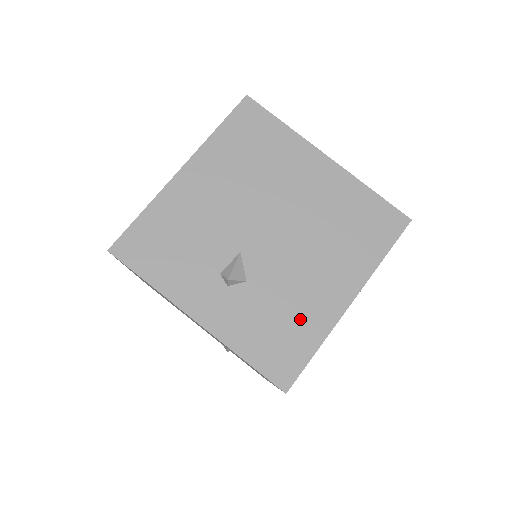
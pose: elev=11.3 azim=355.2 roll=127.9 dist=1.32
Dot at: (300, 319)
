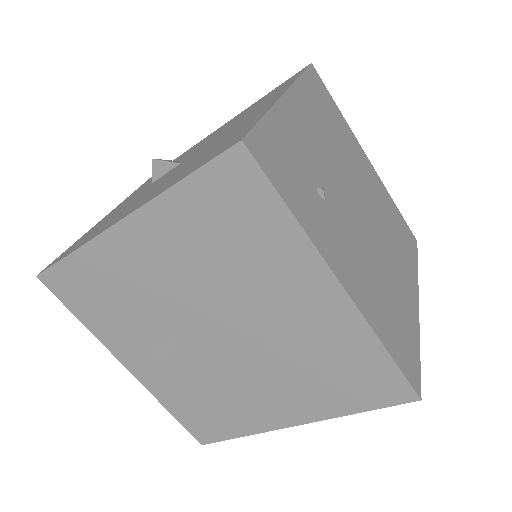
Dot at: (232, 412)
